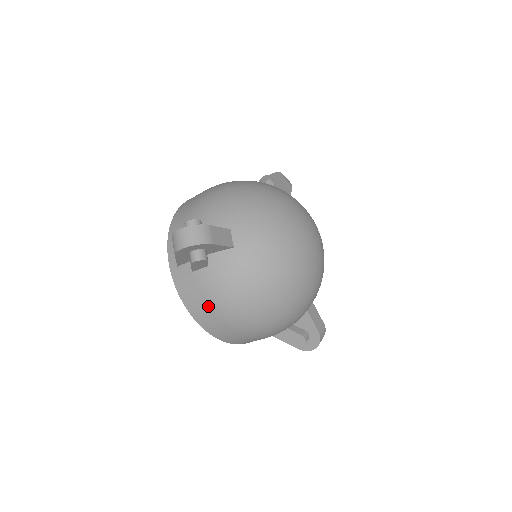
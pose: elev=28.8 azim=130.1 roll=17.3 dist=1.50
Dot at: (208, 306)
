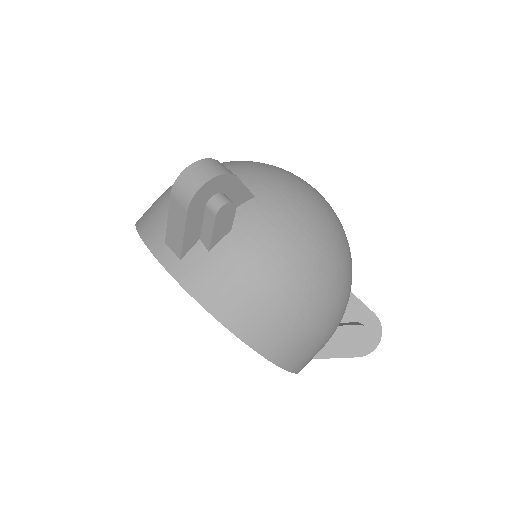
Dot at: (250, 292)
